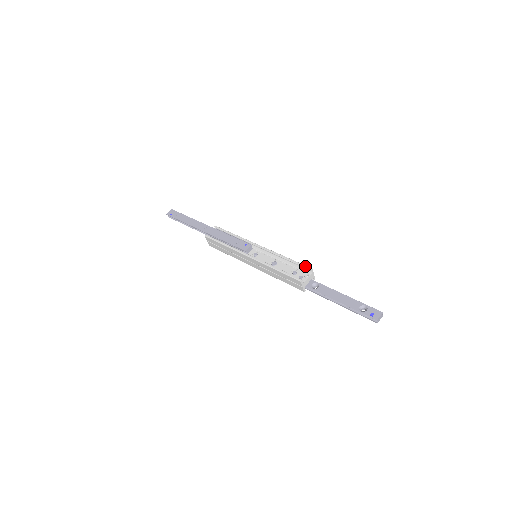
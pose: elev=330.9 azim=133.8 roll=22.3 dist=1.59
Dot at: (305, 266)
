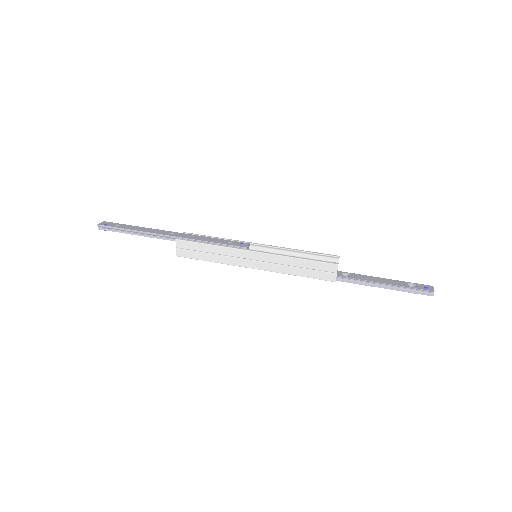
Dot at: (330, 254)
